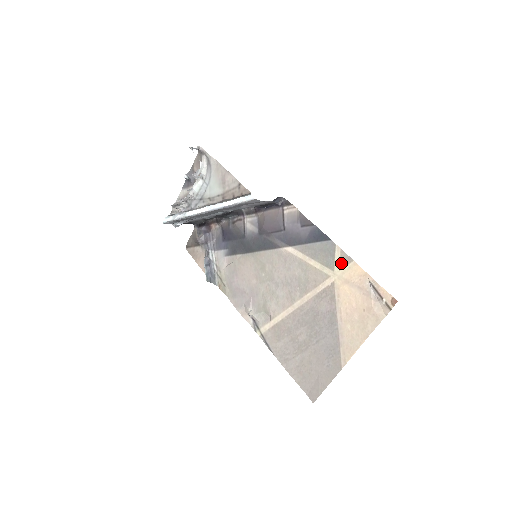
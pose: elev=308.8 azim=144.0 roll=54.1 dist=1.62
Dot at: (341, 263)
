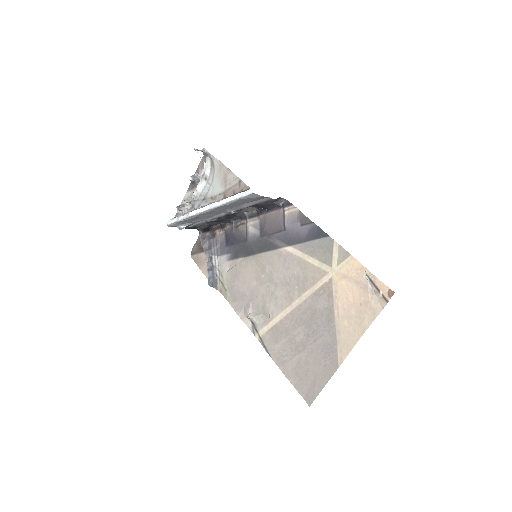
Dot at: (339, 258)
